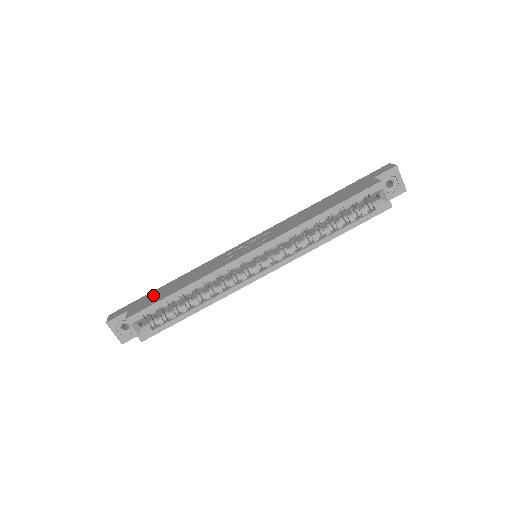
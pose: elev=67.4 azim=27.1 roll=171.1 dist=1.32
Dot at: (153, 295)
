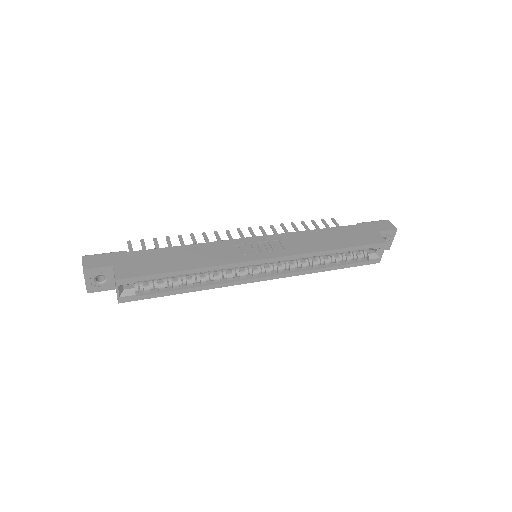
Dot at: (146, 258)
